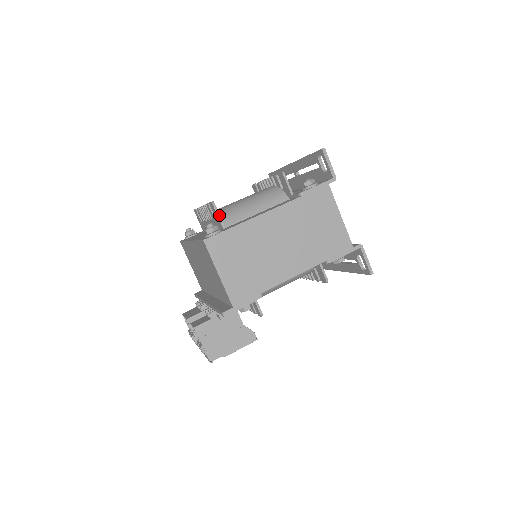
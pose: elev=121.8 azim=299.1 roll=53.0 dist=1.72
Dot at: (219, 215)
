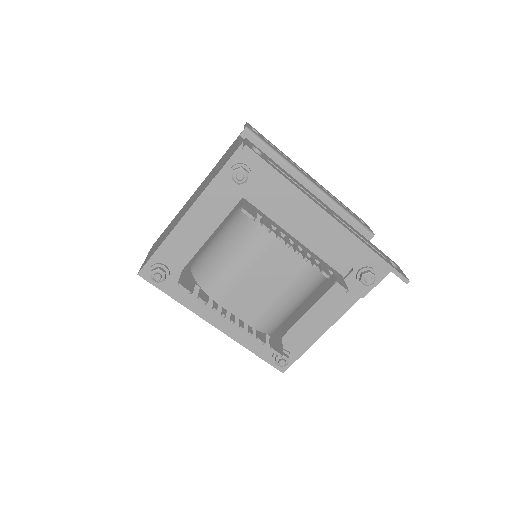
Dot at: (282, 347)
